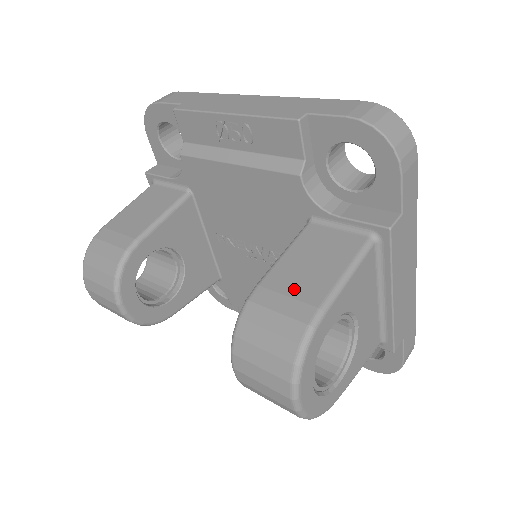
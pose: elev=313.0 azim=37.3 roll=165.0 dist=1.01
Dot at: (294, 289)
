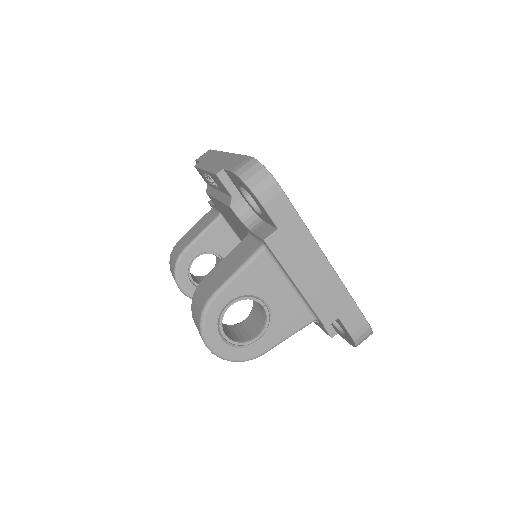
Dot at: (213, 280)
